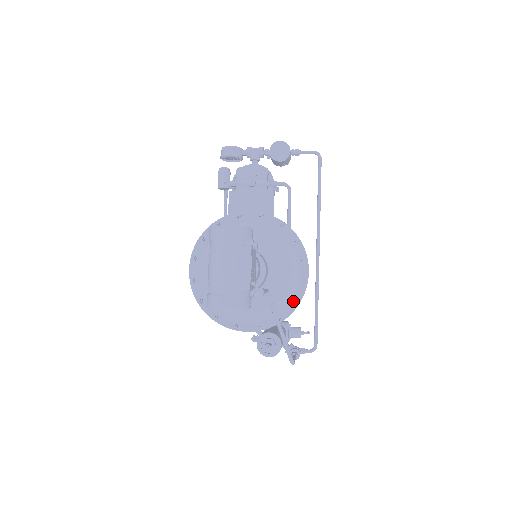
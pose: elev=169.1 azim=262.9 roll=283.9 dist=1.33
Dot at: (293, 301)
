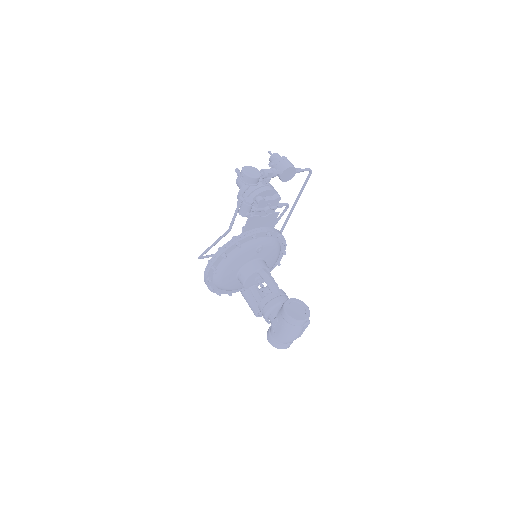
Dot at: occluded
